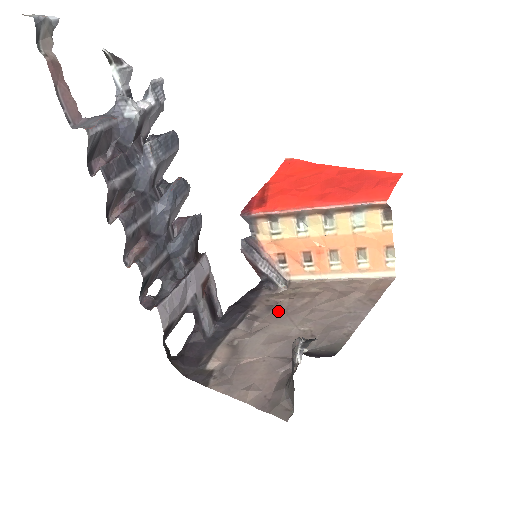
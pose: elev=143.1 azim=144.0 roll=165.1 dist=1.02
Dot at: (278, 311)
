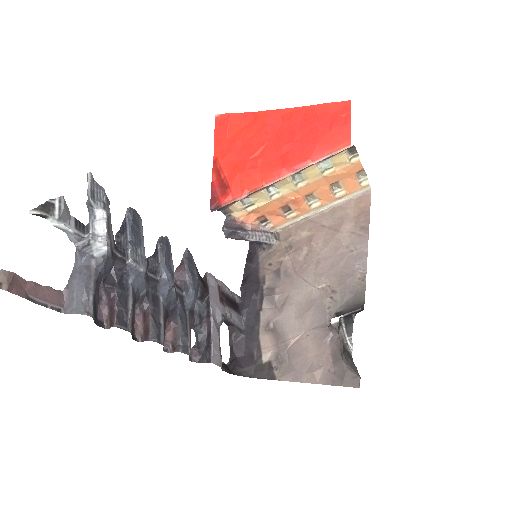
Dot at: (287, 274)
